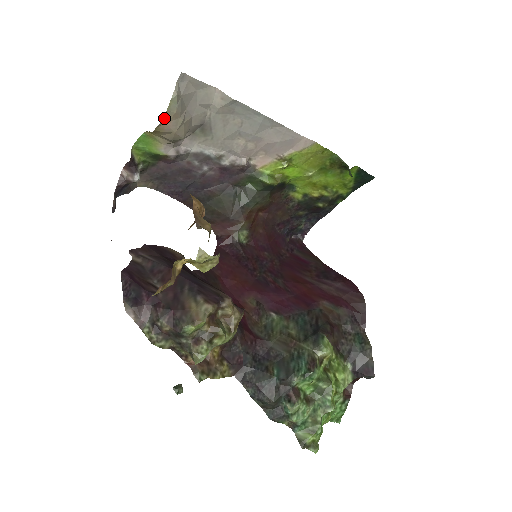
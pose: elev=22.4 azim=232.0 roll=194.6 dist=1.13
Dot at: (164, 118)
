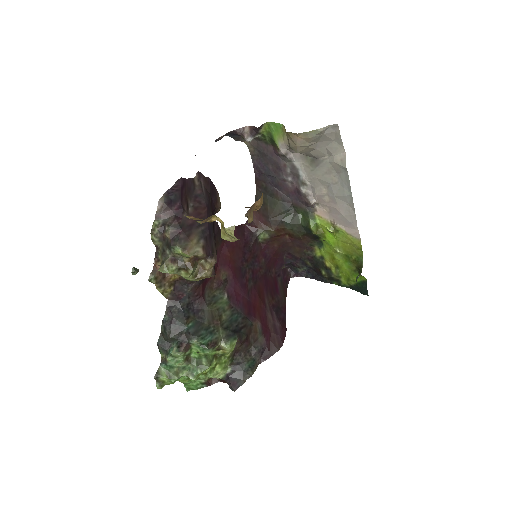
Dot at: (300, 133)
